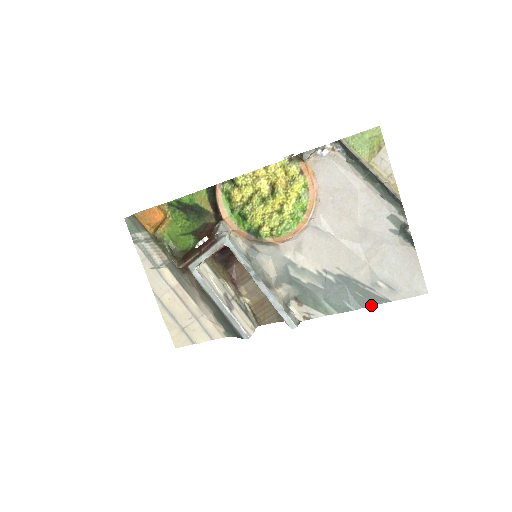
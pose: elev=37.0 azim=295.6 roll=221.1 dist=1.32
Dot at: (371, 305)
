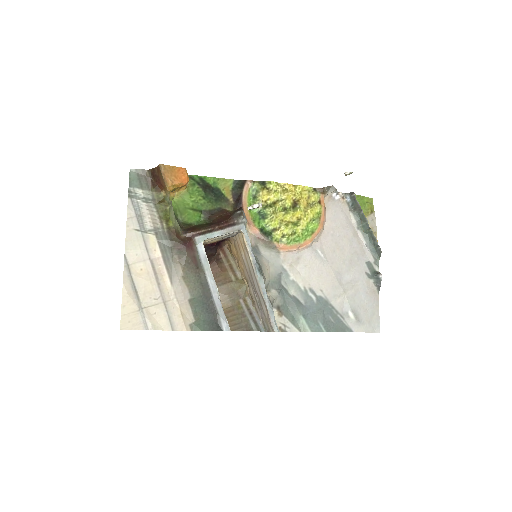
Dot at: (338, 331)
